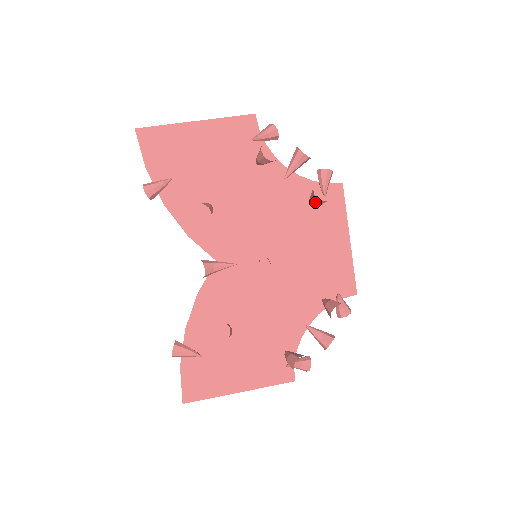
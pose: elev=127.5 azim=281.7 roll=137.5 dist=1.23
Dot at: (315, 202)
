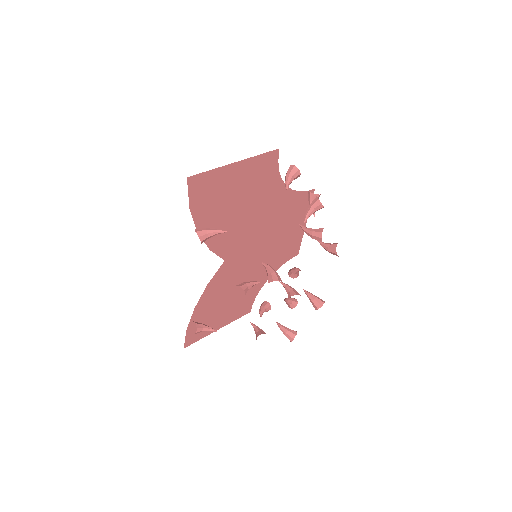
Dot at: occluded
